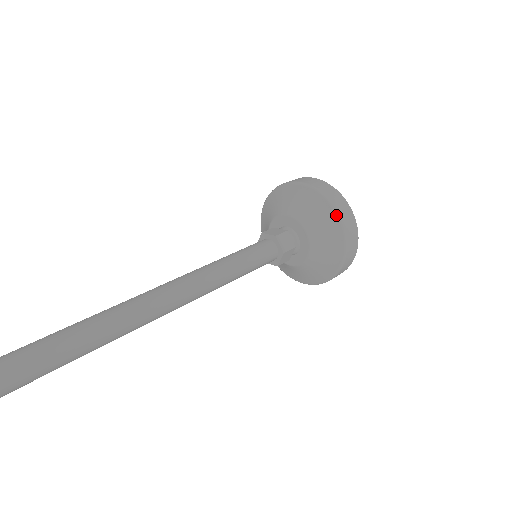
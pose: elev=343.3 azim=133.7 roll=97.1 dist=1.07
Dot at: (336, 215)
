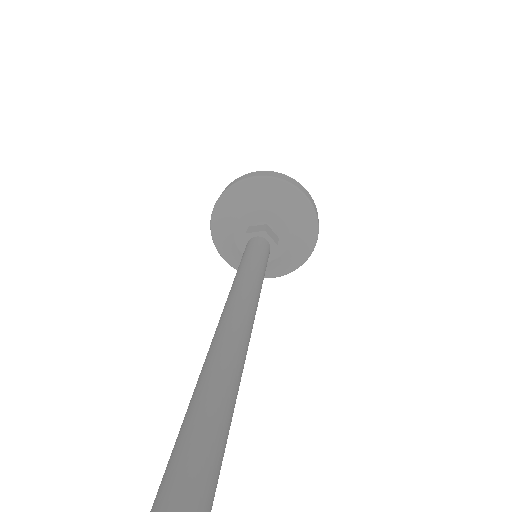
Dot at: (304, 197)
